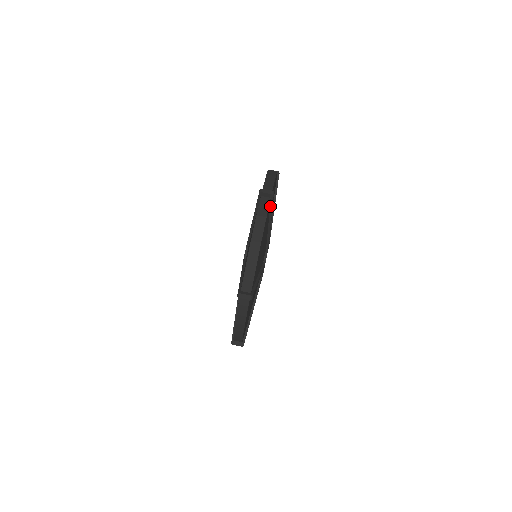
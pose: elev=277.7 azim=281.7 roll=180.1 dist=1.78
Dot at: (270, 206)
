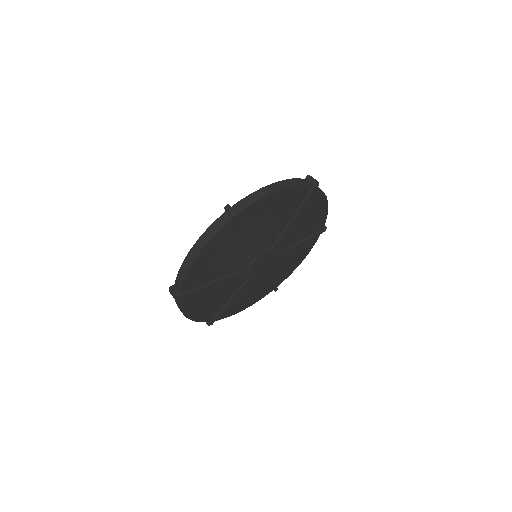
Dot at: (307, 195)
